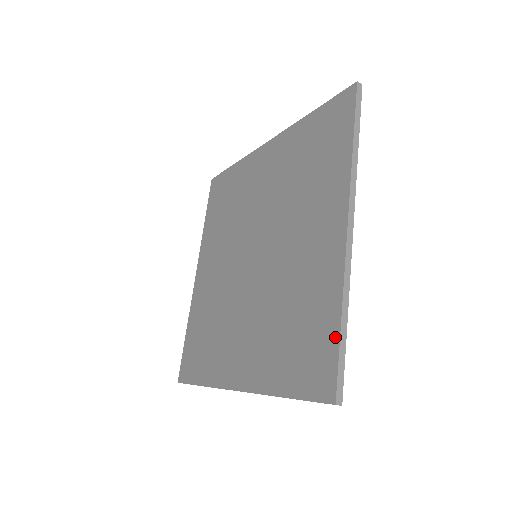
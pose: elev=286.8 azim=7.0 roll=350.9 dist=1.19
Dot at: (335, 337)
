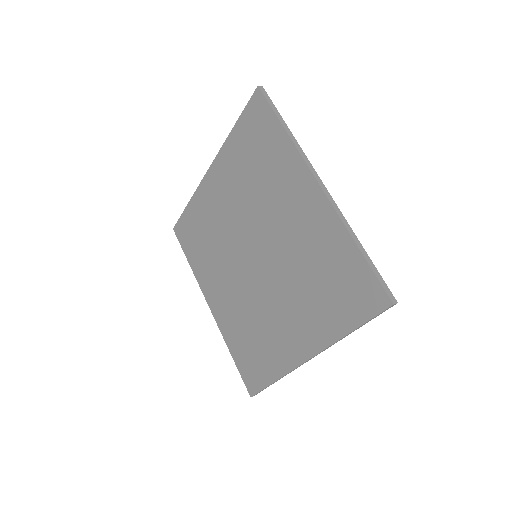
Dot at: (362, 262)
